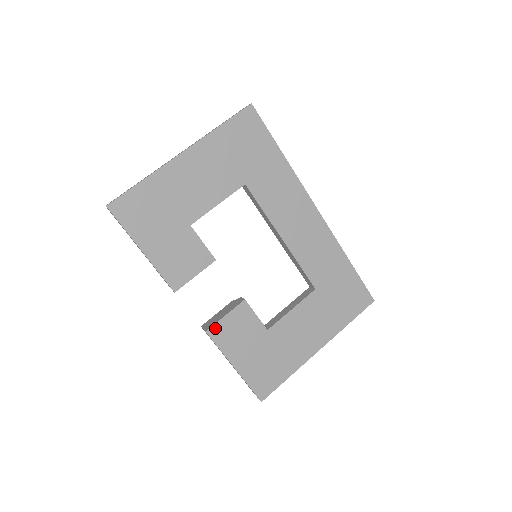
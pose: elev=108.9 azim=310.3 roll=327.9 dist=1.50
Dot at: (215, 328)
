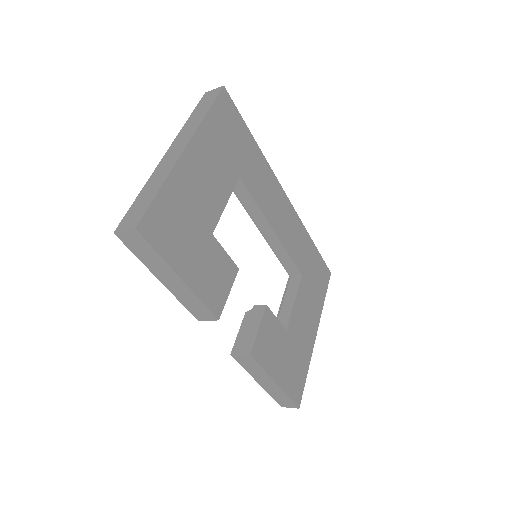
Dot at: (255, 347)
